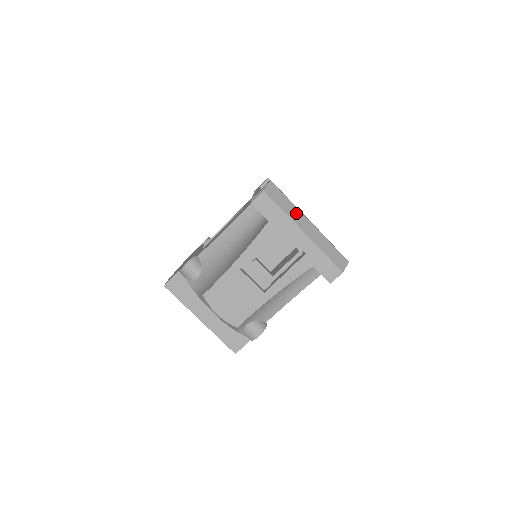
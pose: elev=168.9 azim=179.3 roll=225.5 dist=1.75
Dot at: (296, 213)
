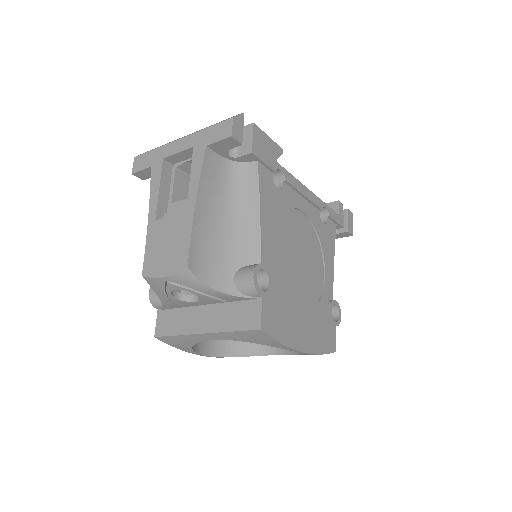
Dot at: occluded
